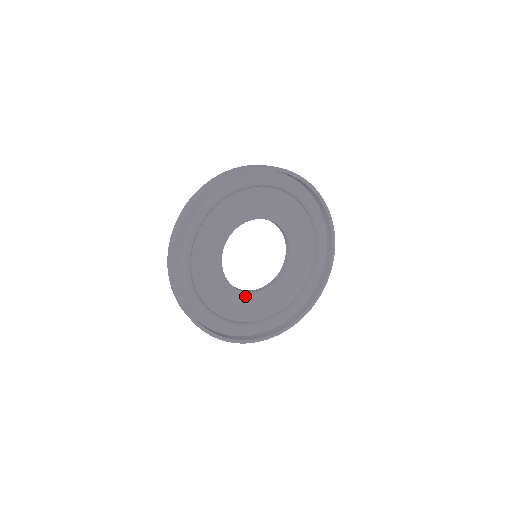
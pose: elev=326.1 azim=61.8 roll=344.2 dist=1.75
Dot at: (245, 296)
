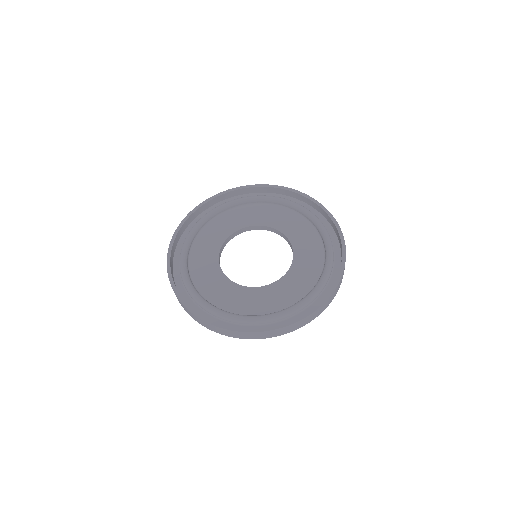
Dot at: (230, 284)
